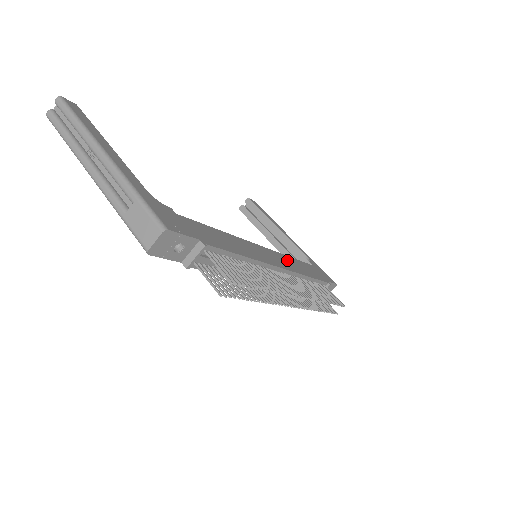
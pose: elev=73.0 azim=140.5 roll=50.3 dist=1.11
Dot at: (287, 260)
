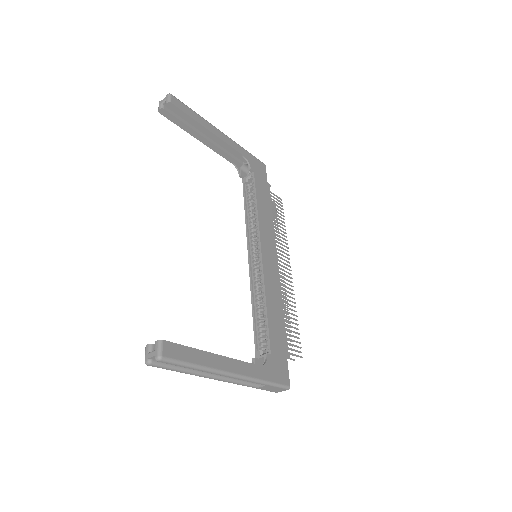
Dot at: (264, 228)
